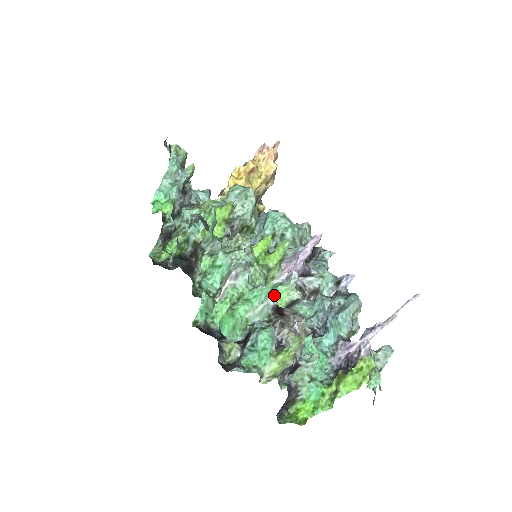
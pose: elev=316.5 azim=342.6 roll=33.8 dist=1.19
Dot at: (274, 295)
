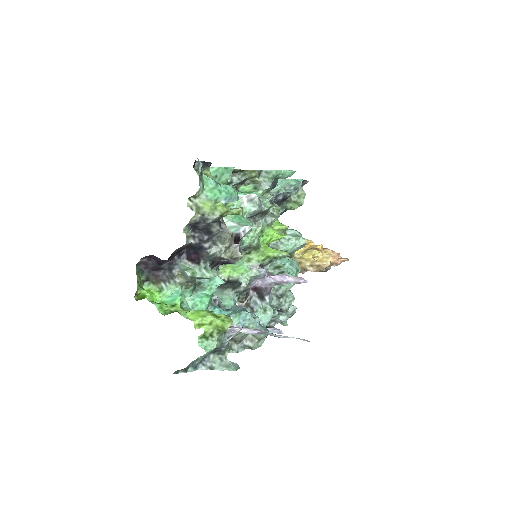
Dot at: (250, 229)
